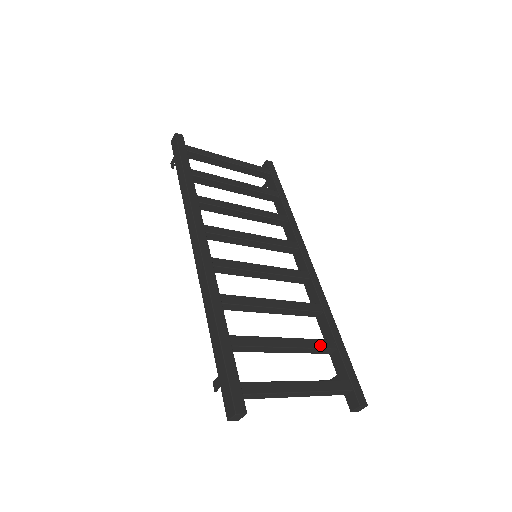
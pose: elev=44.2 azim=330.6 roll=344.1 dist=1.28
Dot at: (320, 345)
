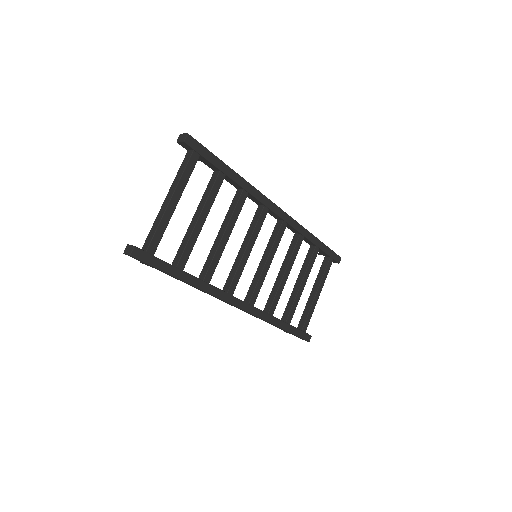
Dot at: (313, 260)
